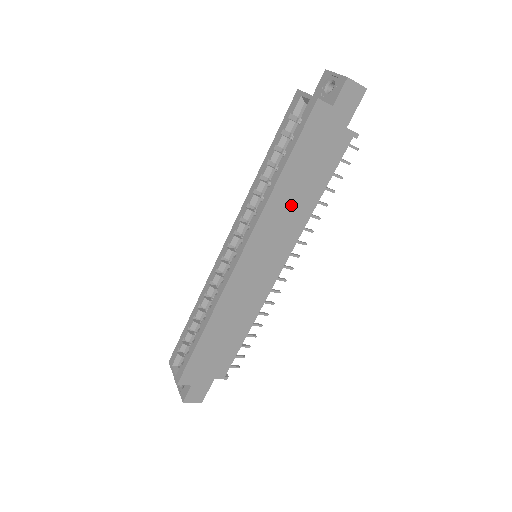
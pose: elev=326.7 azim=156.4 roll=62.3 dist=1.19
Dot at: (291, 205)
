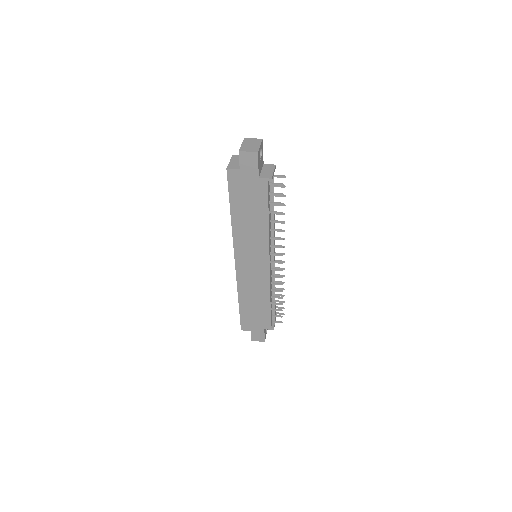
Dot at: (250, 228)
